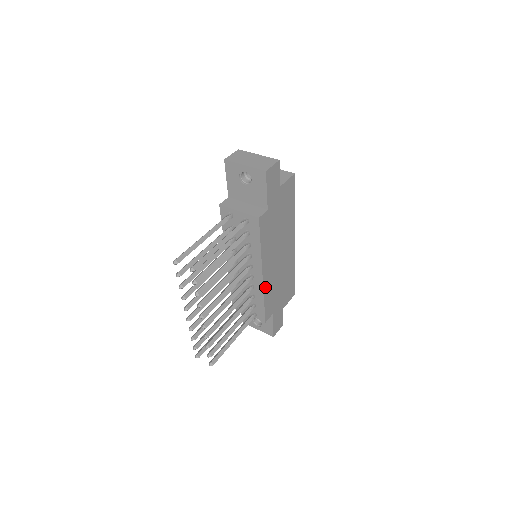
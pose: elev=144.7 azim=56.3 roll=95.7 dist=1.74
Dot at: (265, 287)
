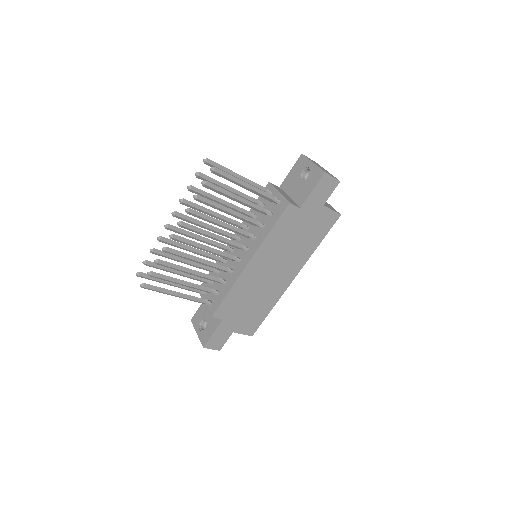
Dot at: (241, 279)
